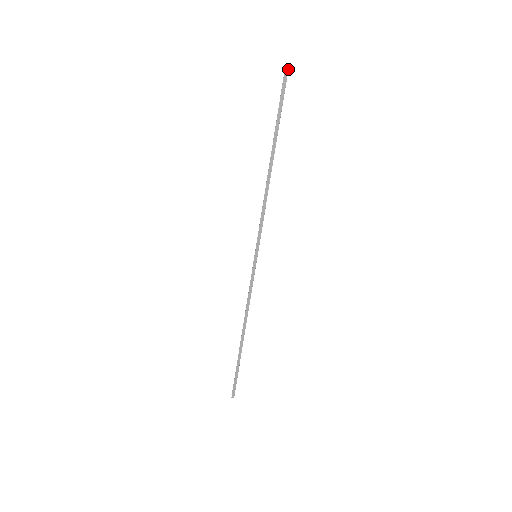
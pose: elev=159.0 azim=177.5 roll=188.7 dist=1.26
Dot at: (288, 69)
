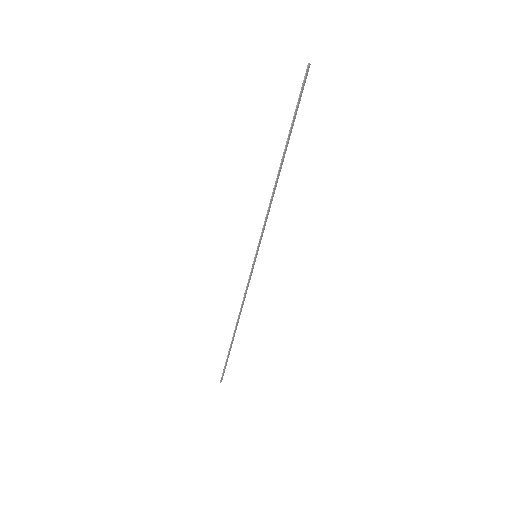
Dot at: occluded
